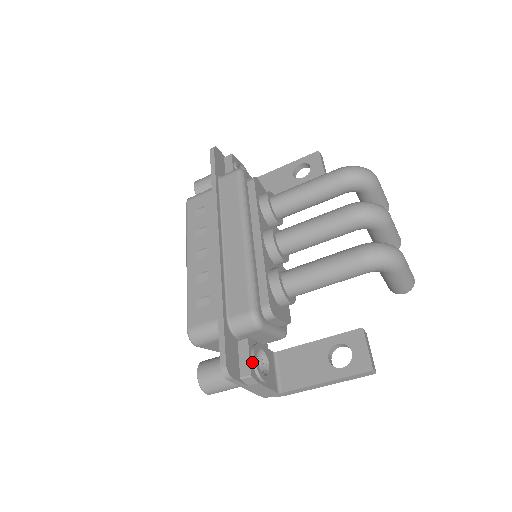
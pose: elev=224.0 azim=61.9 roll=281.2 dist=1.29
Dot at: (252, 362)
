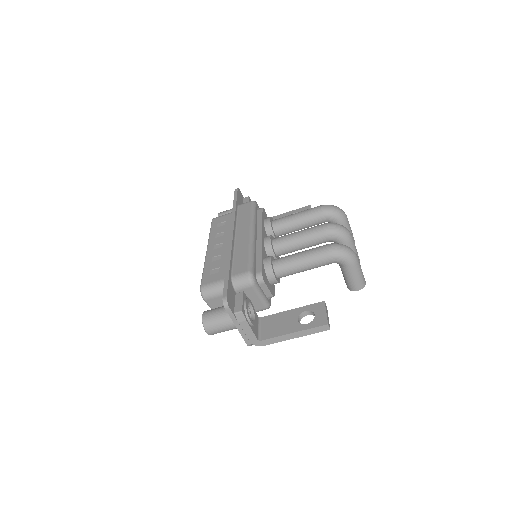
Dot at: (244, 305)
